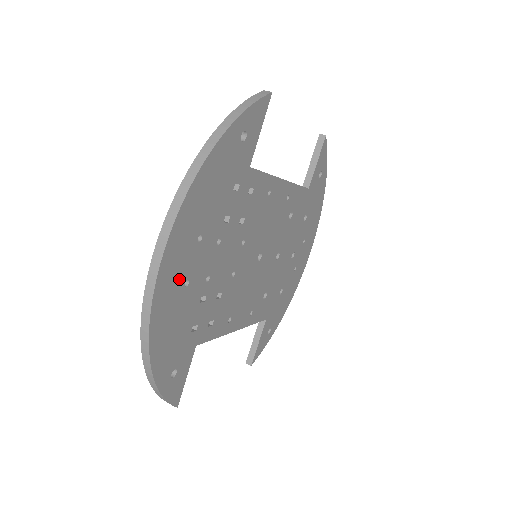
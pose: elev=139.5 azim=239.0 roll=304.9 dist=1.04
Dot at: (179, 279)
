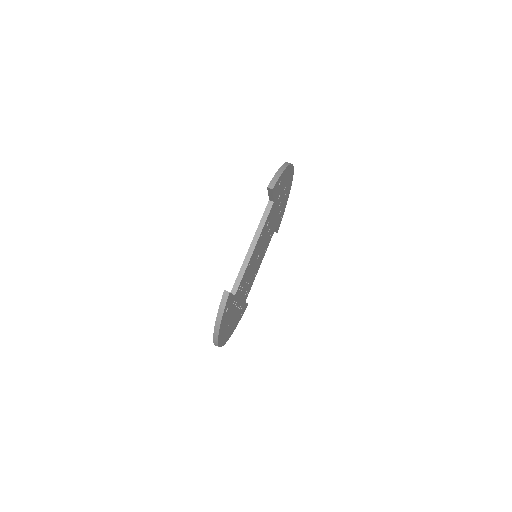
Dot at: (228, 331)
